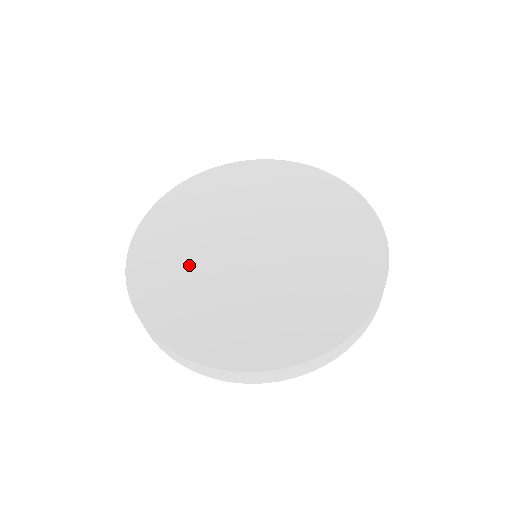
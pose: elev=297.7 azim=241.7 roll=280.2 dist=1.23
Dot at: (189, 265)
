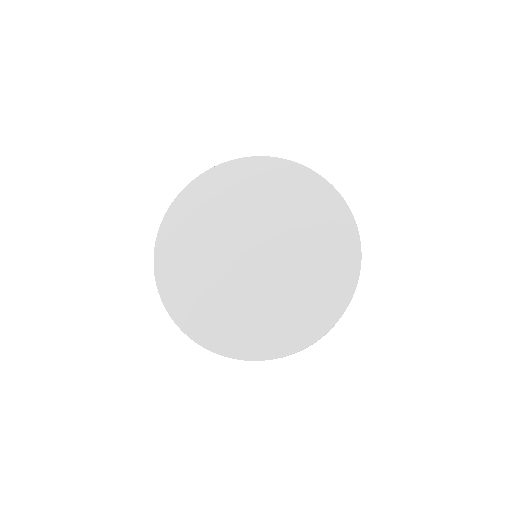
Dot at: (204, 270)
